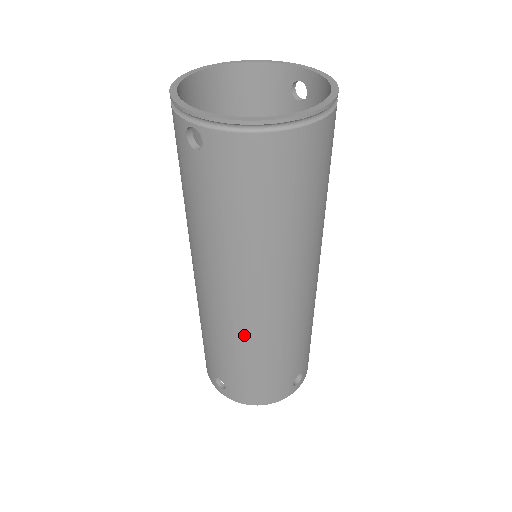
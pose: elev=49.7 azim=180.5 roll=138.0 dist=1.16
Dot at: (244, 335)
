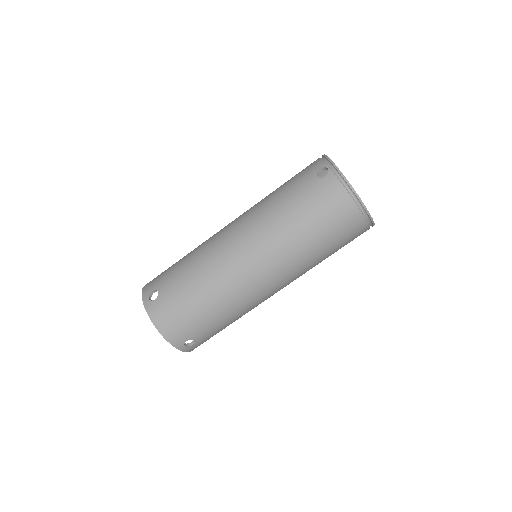
Dot at: (219, 274)
